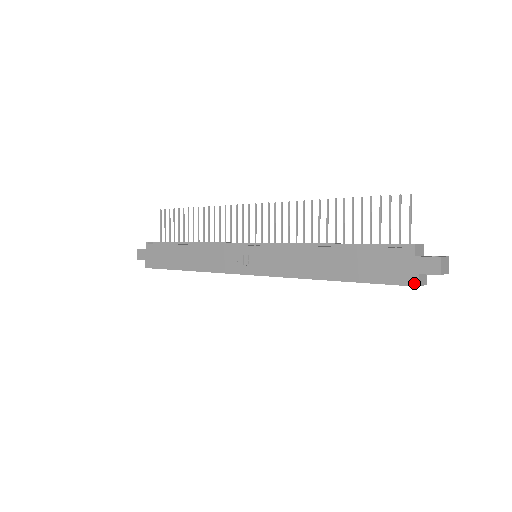
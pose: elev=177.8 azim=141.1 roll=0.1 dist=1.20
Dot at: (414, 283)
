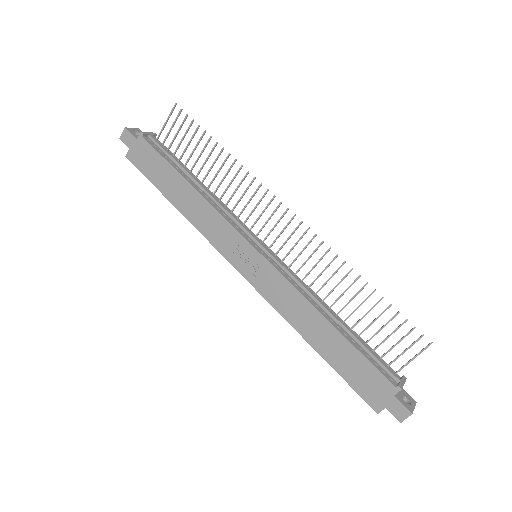
Dot at: (377, 409)
